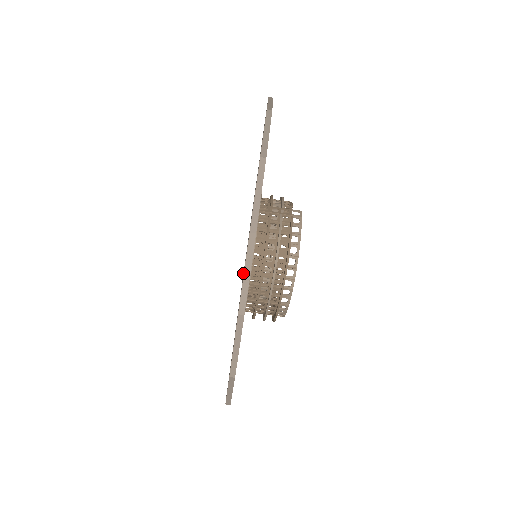
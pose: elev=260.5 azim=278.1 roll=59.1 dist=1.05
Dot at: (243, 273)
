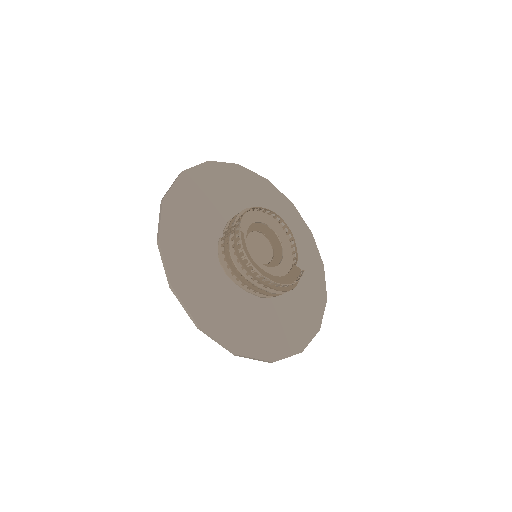
Dot at: (297, 251)
